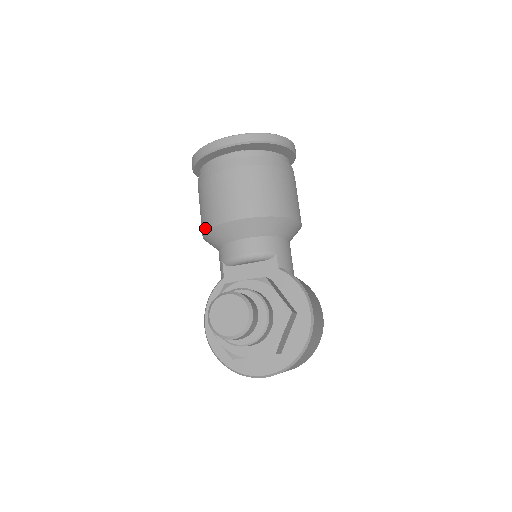
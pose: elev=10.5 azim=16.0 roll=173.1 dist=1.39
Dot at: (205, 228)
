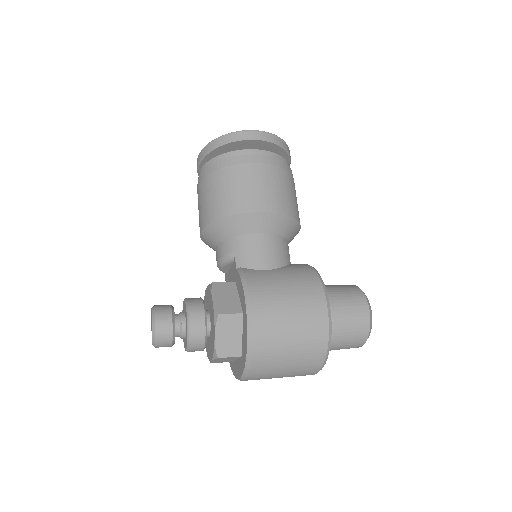
Dot at: occluded
